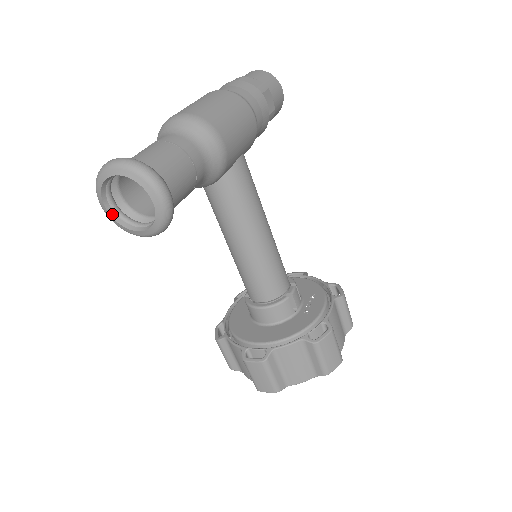
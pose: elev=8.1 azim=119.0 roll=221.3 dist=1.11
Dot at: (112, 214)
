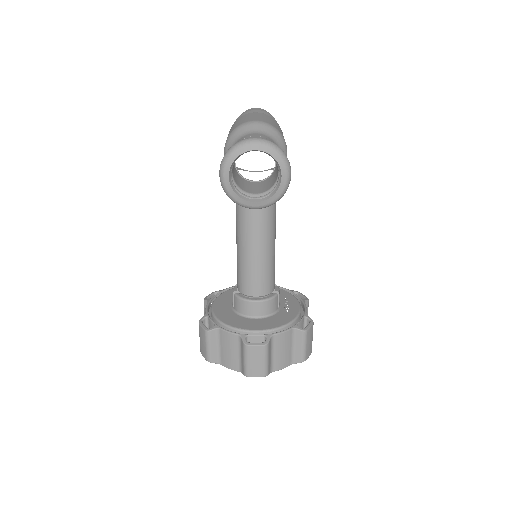
Dot at: (231, 183)
